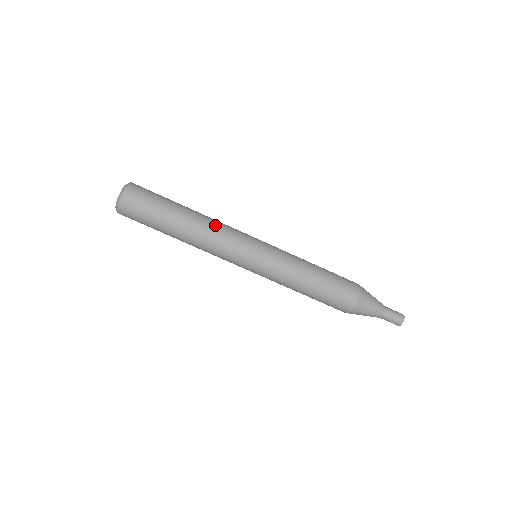
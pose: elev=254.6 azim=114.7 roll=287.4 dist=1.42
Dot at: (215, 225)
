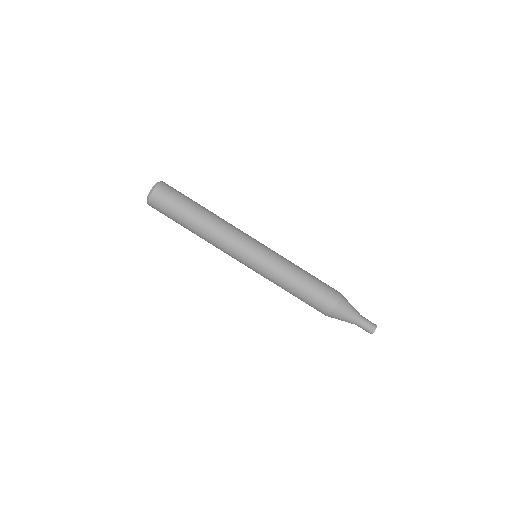
Dot at: occluded
